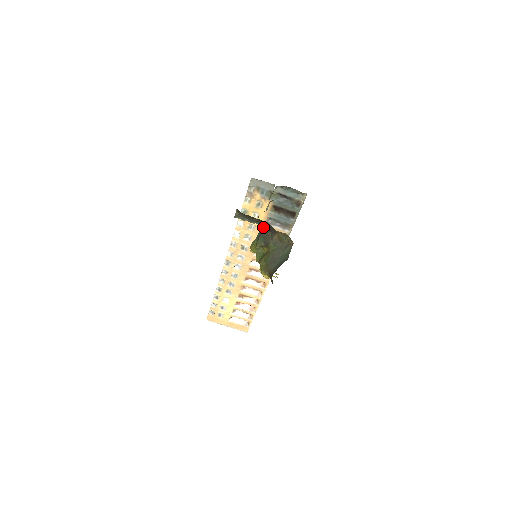
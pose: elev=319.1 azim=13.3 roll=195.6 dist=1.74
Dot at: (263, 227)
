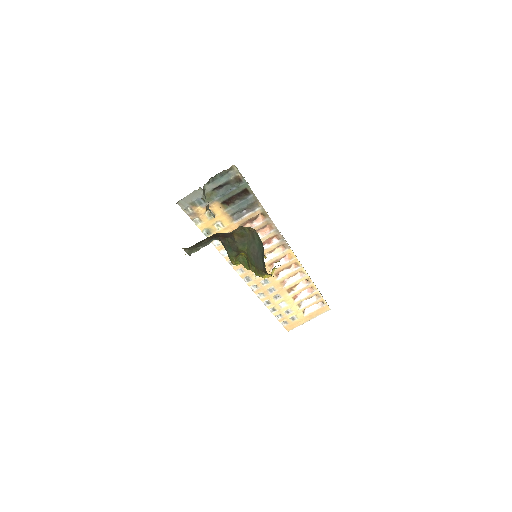
Dot at: (219, 239)
